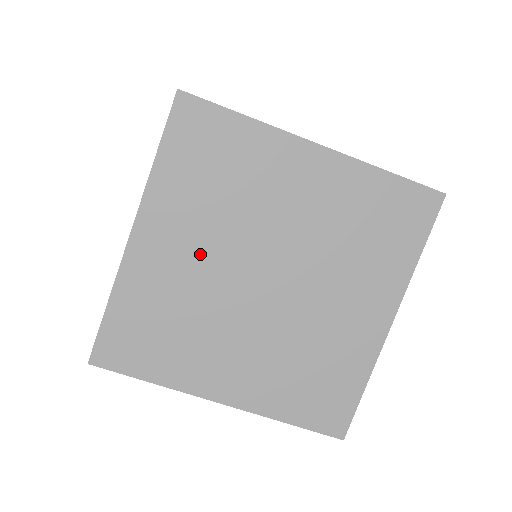
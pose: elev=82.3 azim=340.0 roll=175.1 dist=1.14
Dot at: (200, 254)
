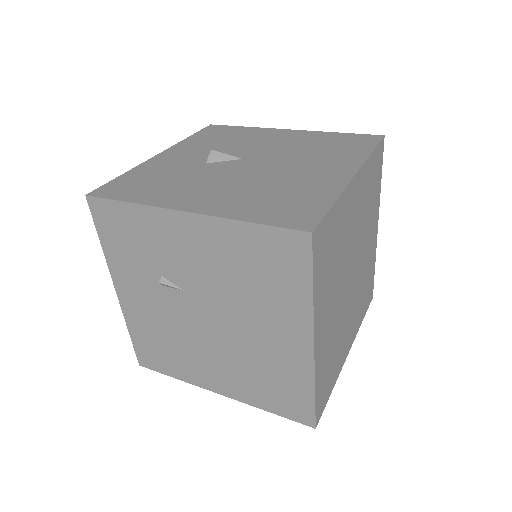
Dot at: (335, 307)
